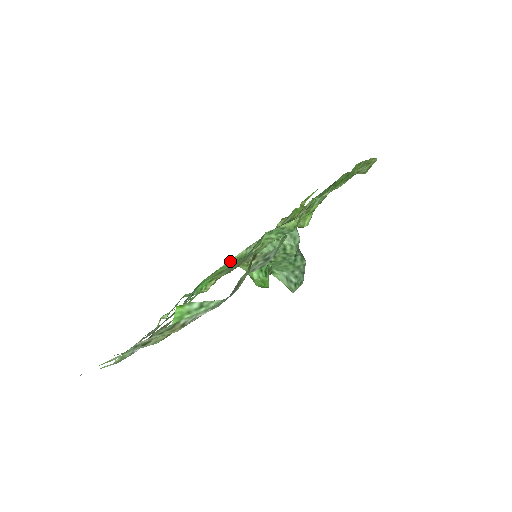
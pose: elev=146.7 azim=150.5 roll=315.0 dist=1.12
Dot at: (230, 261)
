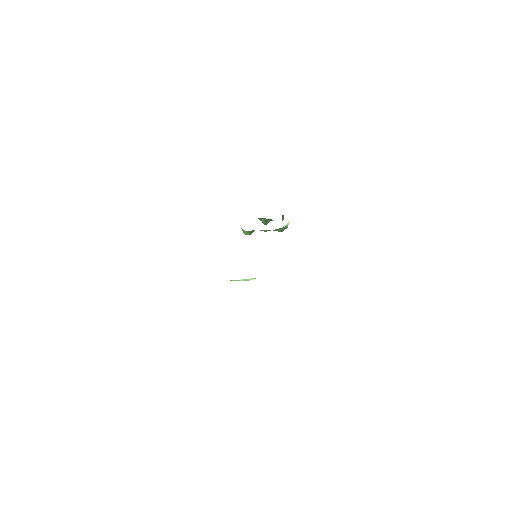
Dot at: (242, 280)
